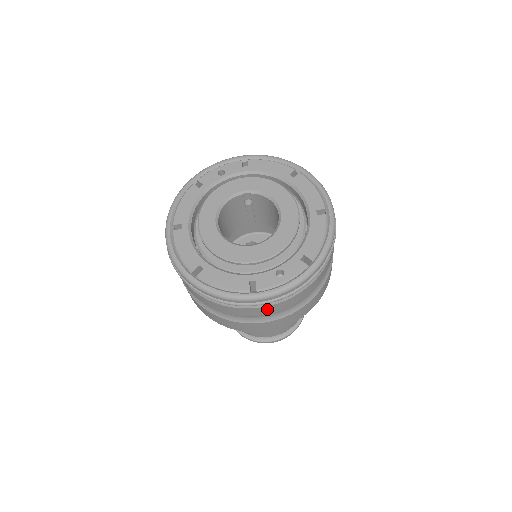
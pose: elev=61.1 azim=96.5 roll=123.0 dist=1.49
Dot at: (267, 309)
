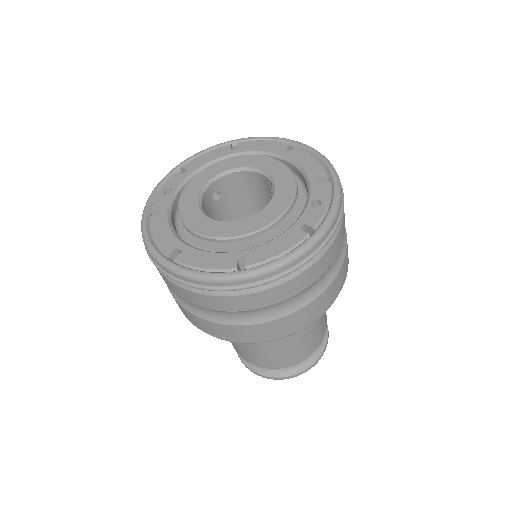
Dot at: (332, 251)
